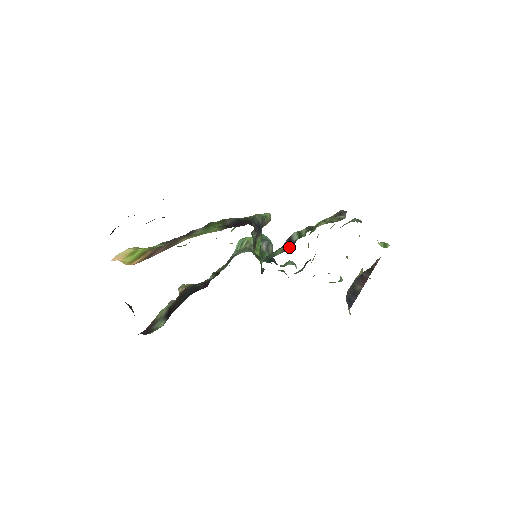
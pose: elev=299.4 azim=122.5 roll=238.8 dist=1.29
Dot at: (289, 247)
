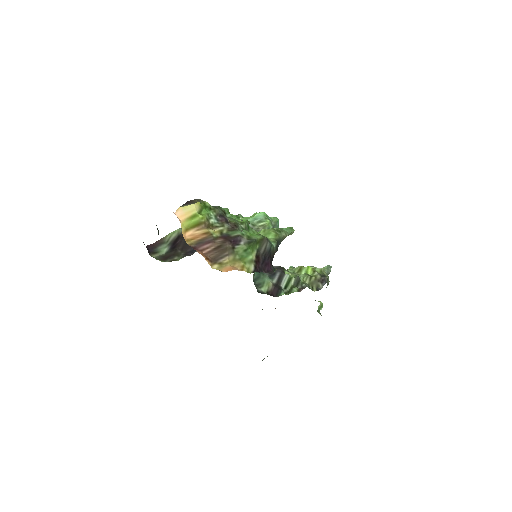
Dot at: (274, 290)
